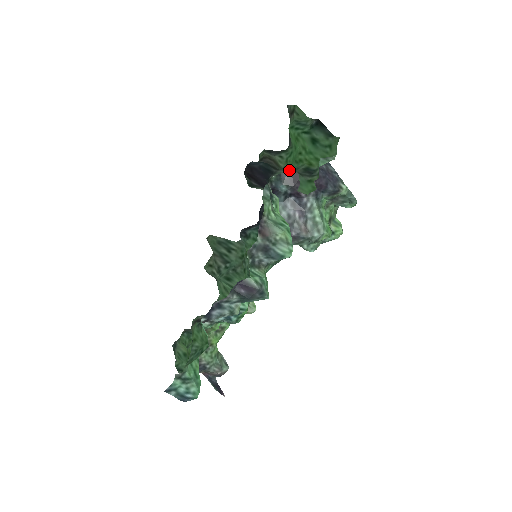
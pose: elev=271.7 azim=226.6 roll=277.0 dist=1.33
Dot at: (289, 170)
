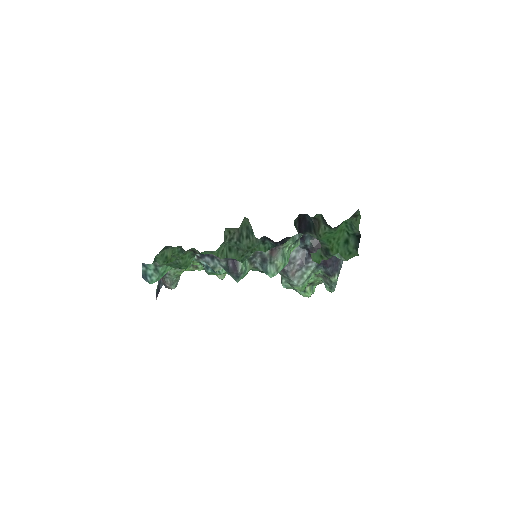
Dot at: (319, 240)
